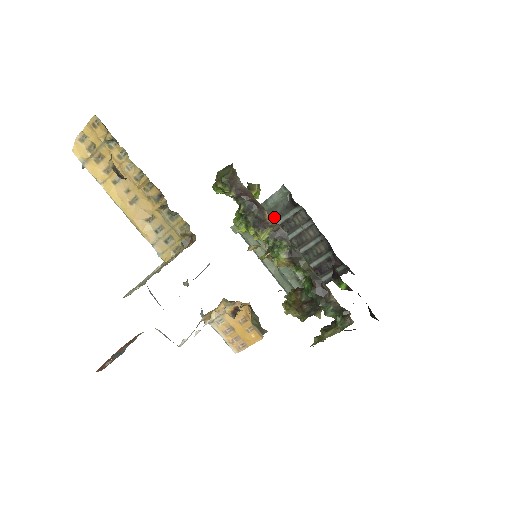
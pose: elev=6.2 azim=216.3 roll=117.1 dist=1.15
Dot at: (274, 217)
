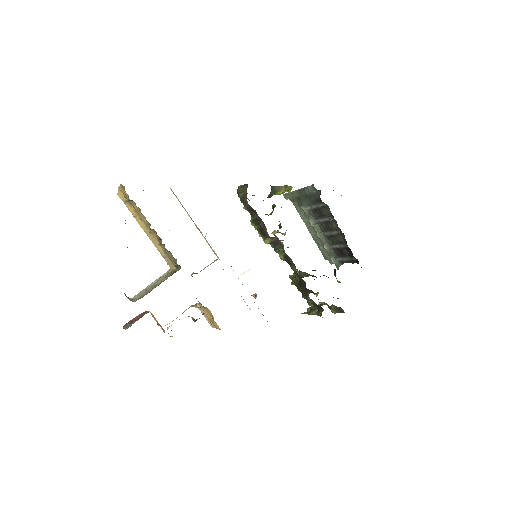
Dot at: (310, 202)
